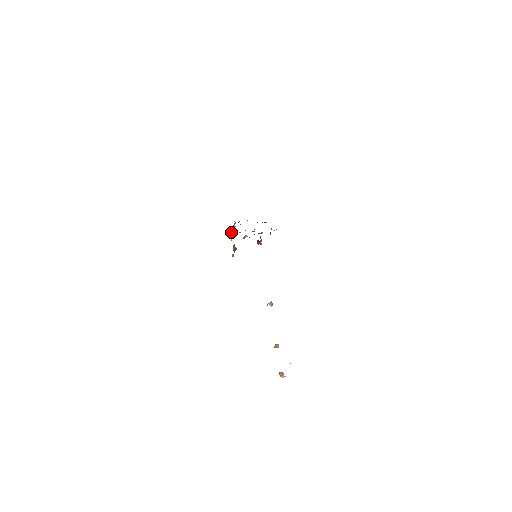
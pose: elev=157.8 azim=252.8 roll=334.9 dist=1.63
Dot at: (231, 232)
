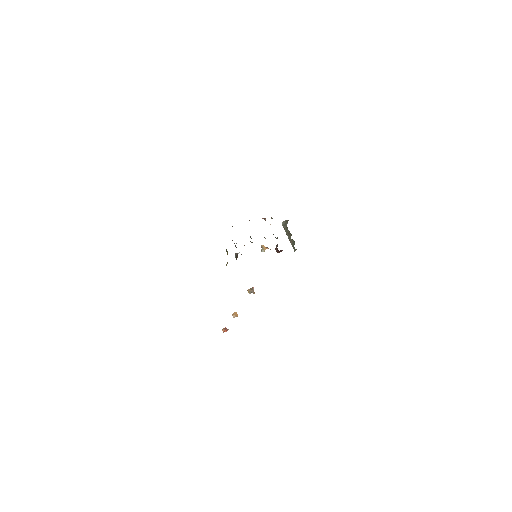
Dot at: occluded
